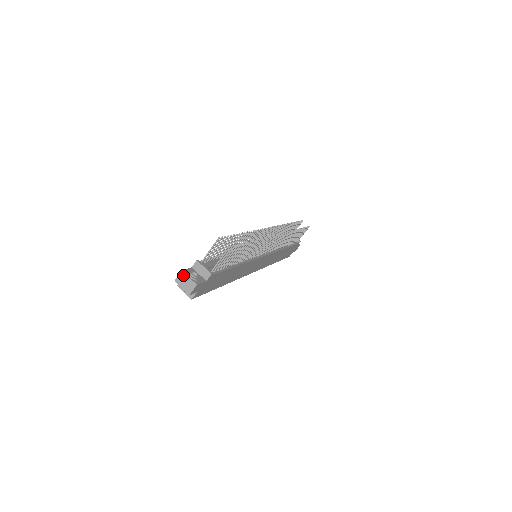
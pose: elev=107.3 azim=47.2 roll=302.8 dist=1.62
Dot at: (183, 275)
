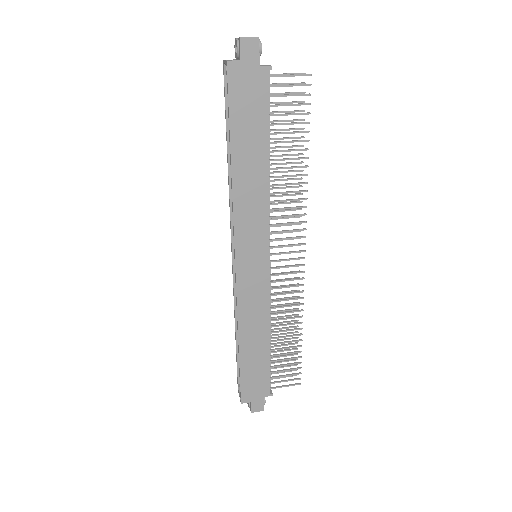
Dot at: occluded
